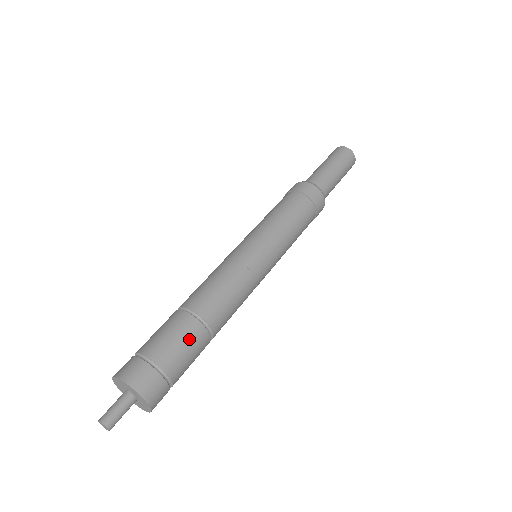
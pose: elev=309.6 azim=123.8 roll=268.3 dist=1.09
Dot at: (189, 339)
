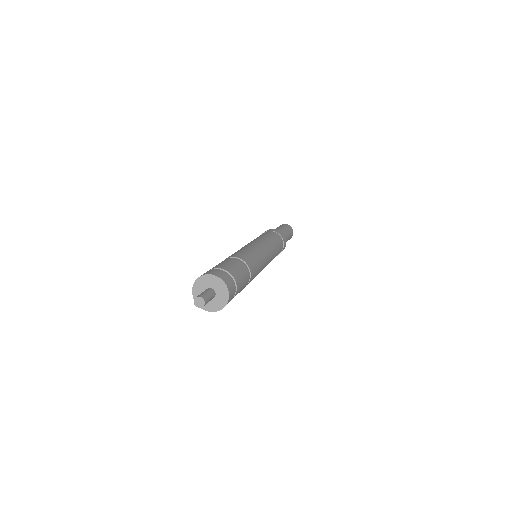
Dot at: (239, 266)
